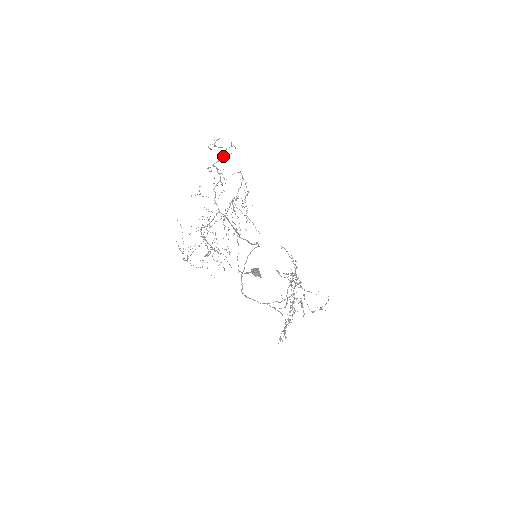
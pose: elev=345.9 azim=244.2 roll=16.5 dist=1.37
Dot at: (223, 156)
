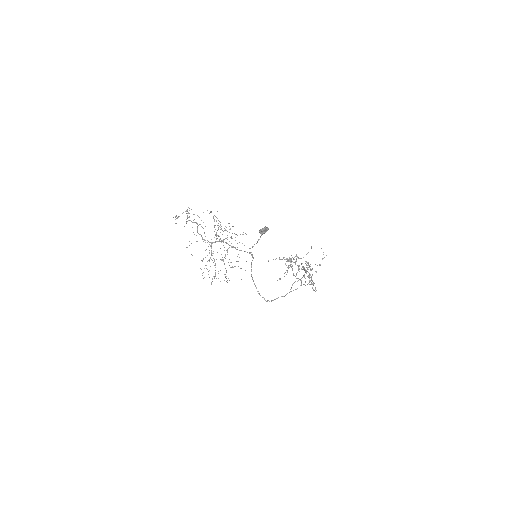
Dot at: (188, 213)
